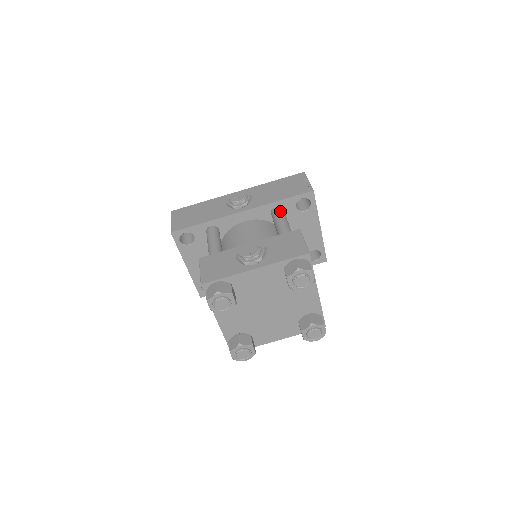
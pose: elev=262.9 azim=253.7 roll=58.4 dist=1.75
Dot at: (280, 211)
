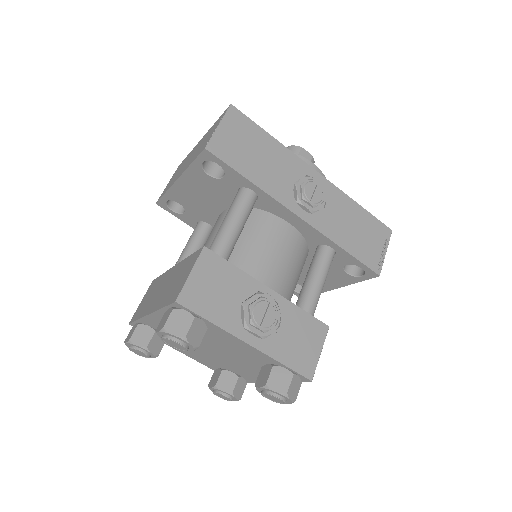
Dot at: (331, 260)
